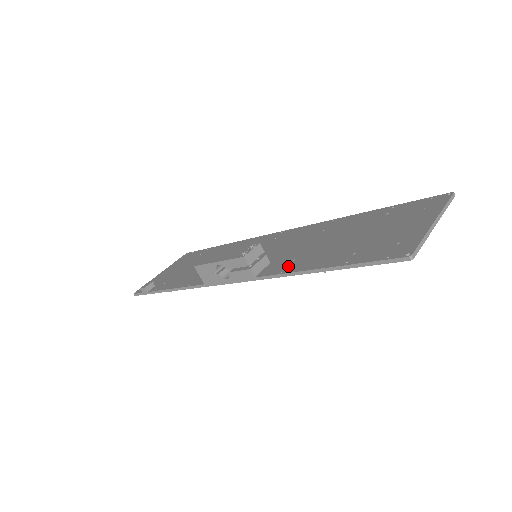
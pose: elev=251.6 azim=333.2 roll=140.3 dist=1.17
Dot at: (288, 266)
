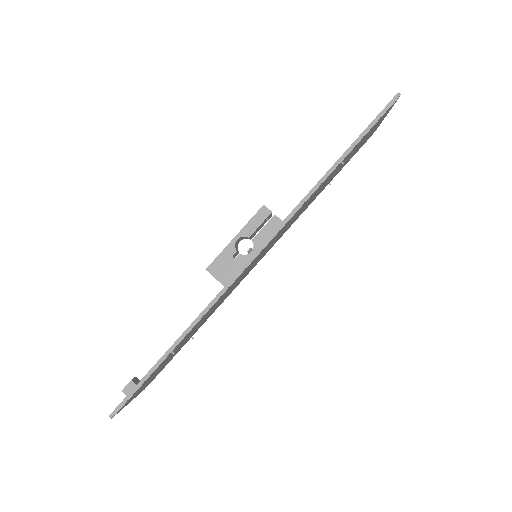
Dot at: occluded
